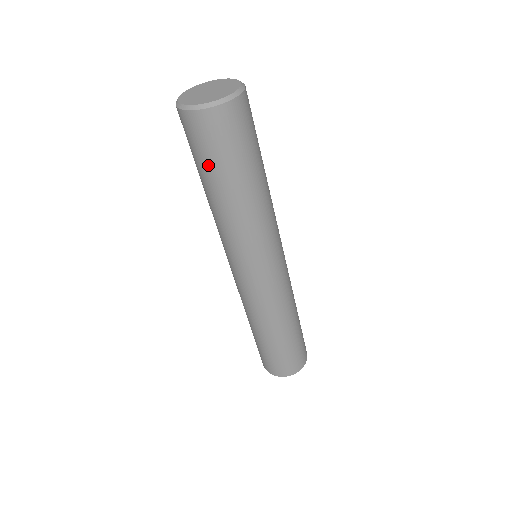
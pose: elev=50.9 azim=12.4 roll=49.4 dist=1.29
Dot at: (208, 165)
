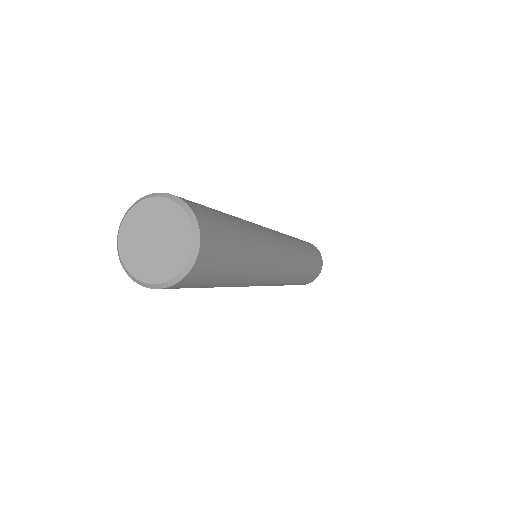
Dot at: occluded
